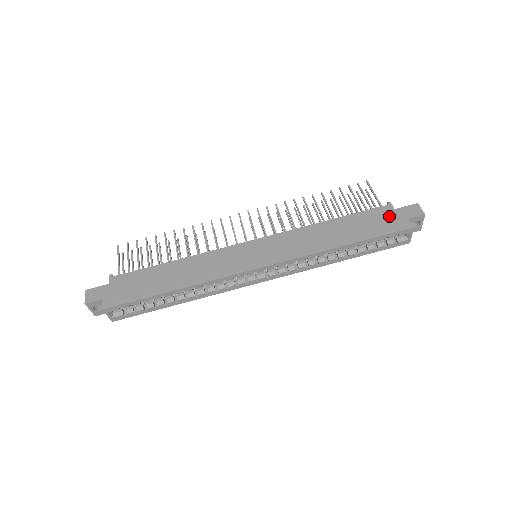
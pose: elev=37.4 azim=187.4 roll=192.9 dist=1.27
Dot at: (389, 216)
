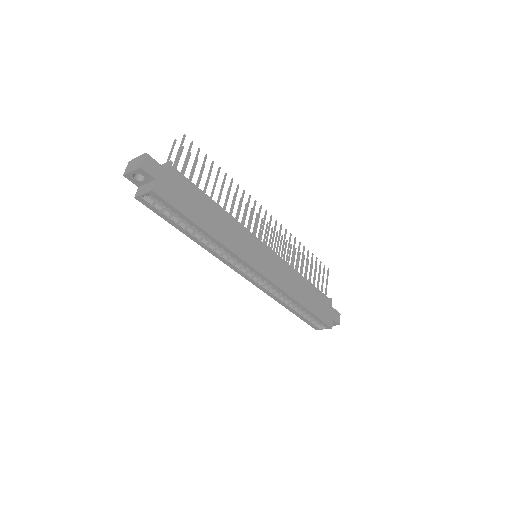
Dot at: (328, 308)
